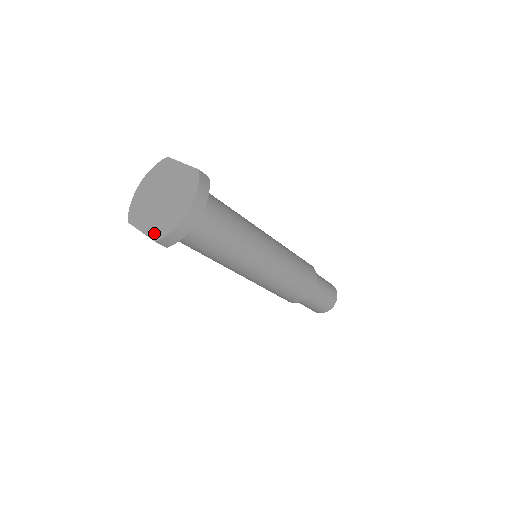
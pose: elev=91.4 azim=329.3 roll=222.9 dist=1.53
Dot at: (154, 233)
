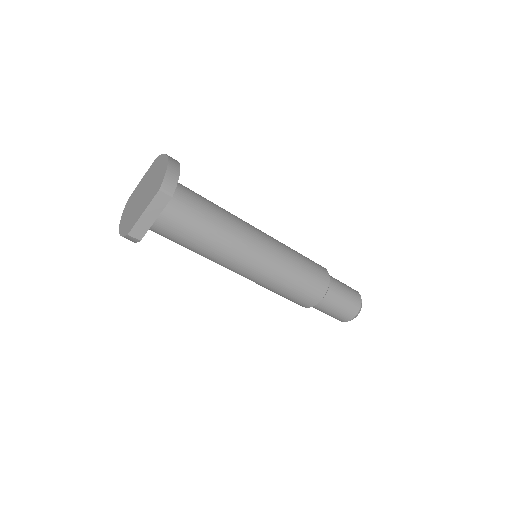
Dot at: (154, 193)
